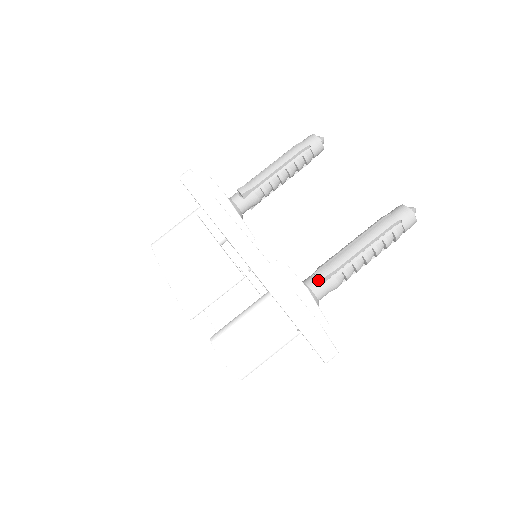
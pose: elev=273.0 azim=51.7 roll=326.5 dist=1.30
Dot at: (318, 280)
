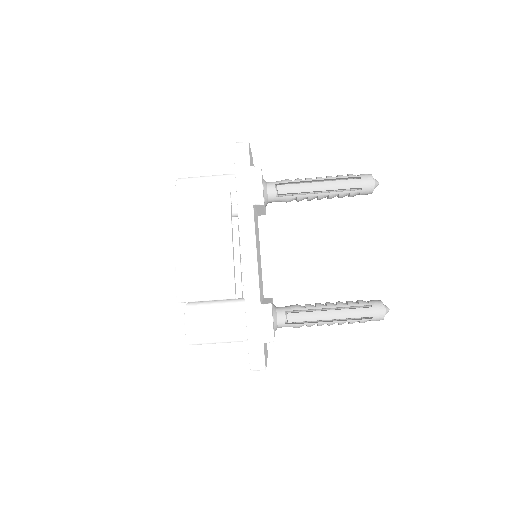
Dot at: occluded
